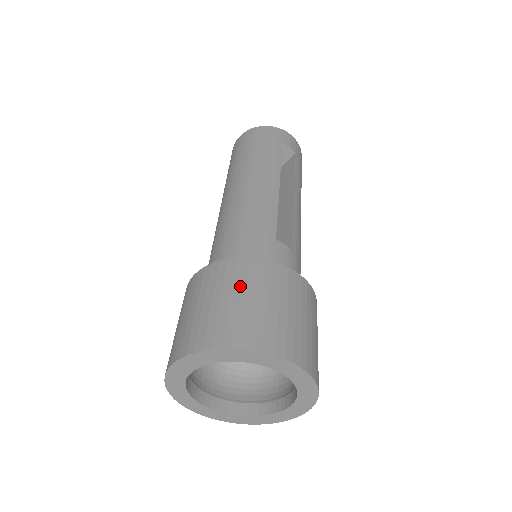
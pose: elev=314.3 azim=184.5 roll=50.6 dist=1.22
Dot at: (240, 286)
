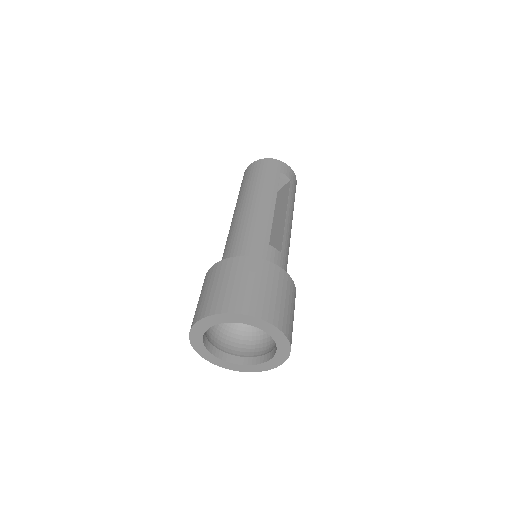
Dot at: (241, 275)
